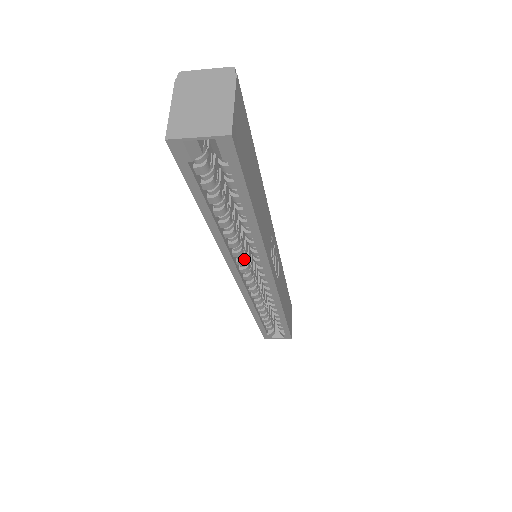
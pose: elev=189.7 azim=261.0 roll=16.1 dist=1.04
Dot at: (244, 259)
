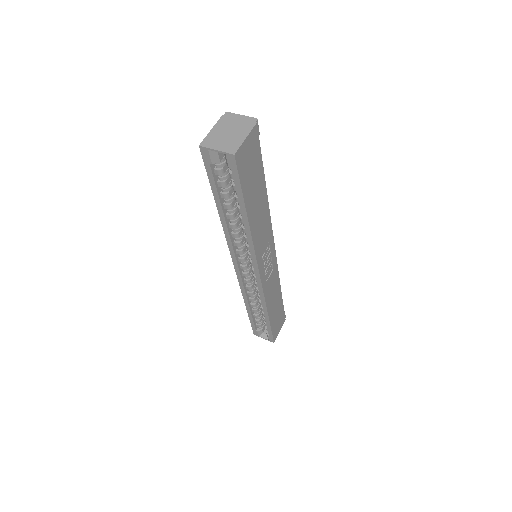
Dot at: (242, 251)
